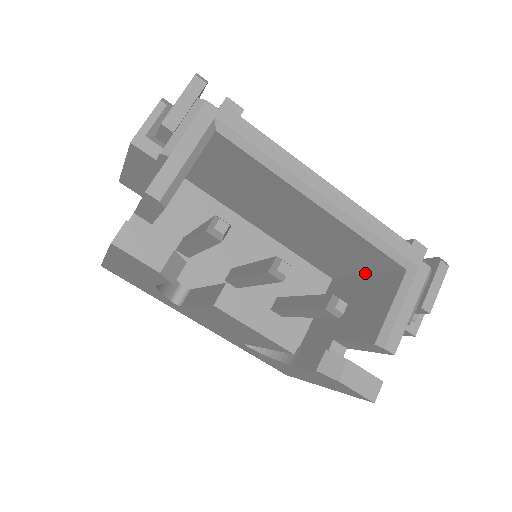
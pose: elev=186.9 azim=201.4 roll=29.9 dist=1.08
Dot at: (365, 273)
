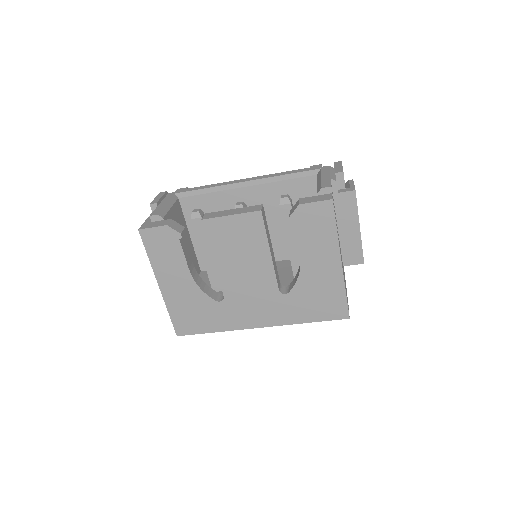
Dot at: occluded
